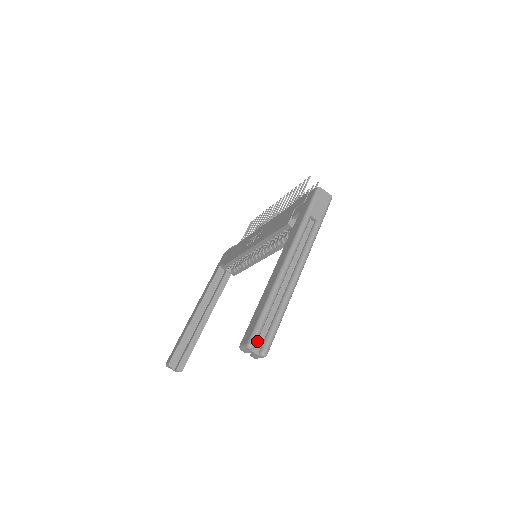
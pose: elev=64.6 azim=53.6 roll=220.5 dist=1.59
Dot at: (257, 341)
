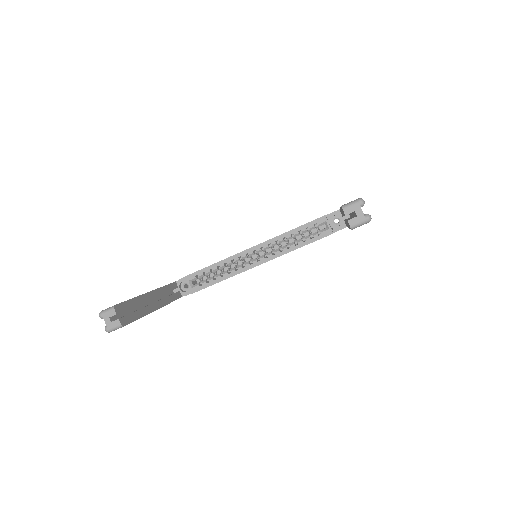
Dot at: occluded
